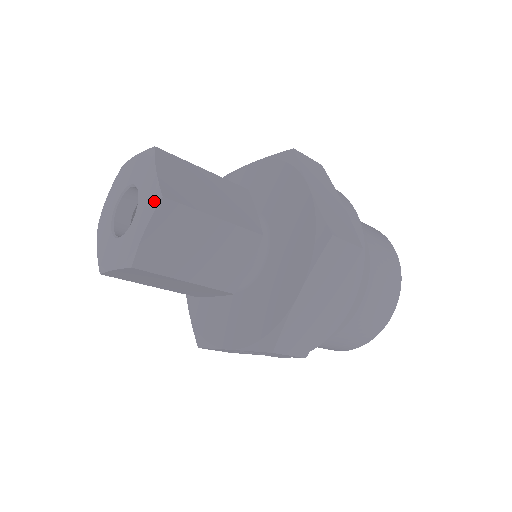
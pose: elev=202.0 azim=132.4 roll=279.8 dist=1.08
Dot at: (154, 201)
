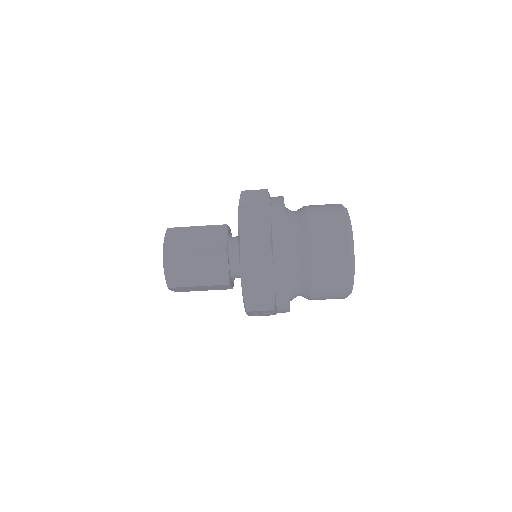
Dot at: (163, 257)
